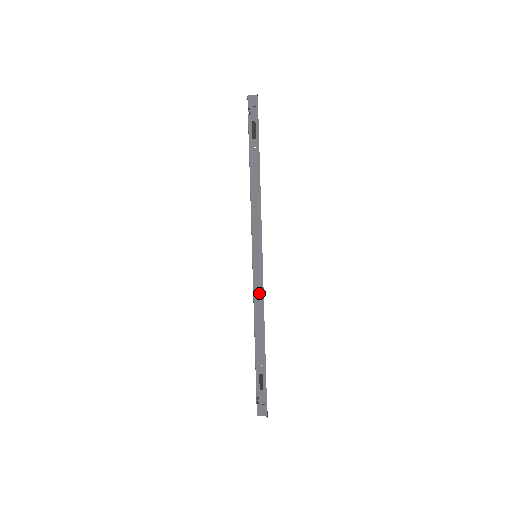
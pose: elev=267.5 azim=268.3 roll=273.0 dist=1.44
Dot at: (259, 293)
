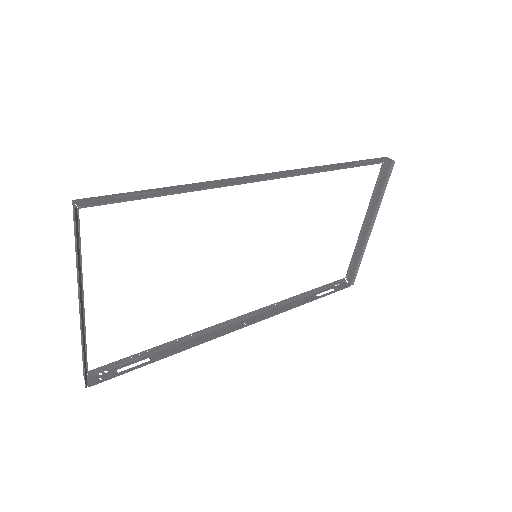
Dot at: (236, 181)
